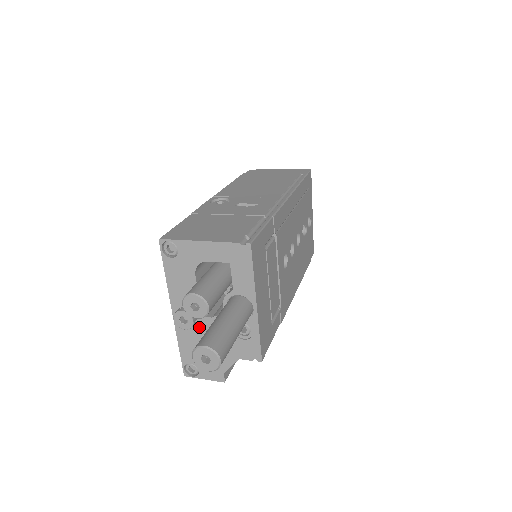
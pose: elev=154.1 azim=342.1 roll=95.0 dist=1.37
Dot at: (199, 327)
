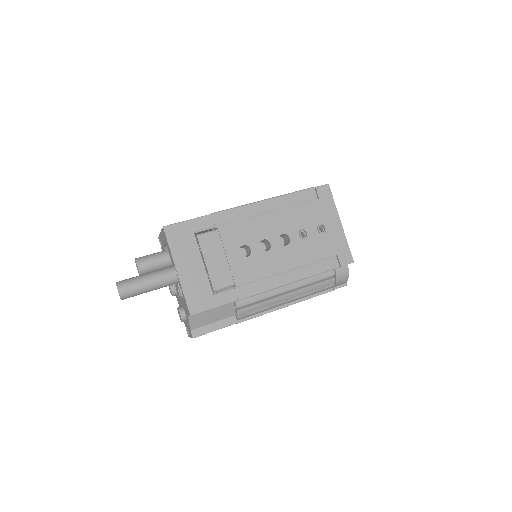
Dot at: (178, 295)
